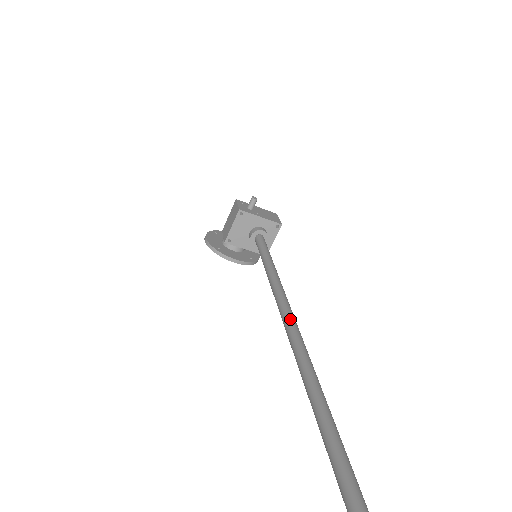
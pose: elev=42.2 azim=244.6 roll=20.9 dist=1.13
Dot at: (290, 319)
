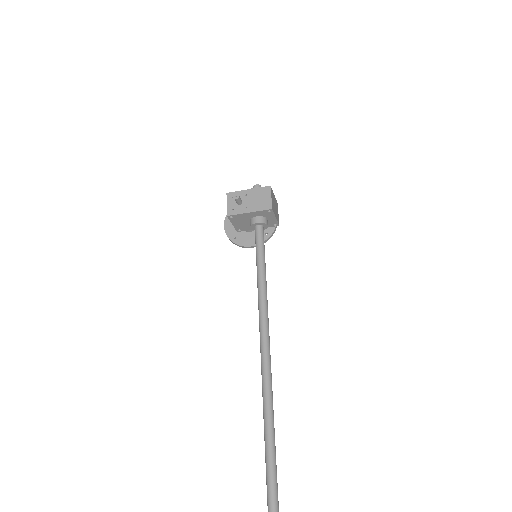
Dot at: (262, 363)
